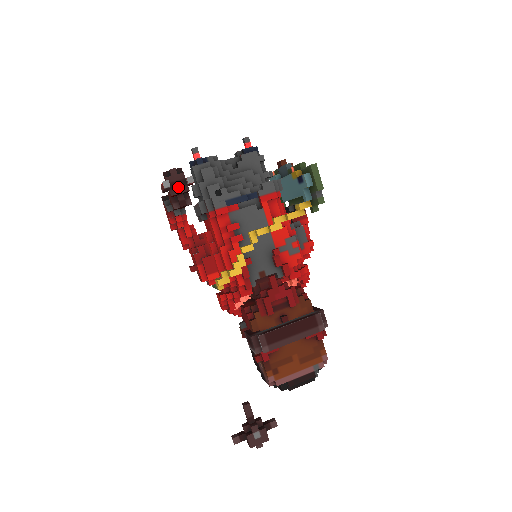
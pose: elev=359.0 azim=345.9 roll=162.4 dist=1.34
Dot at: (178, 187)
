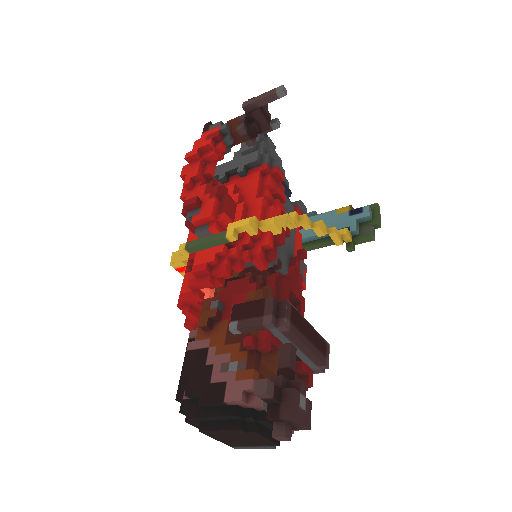
Dot at: (264, 116)
